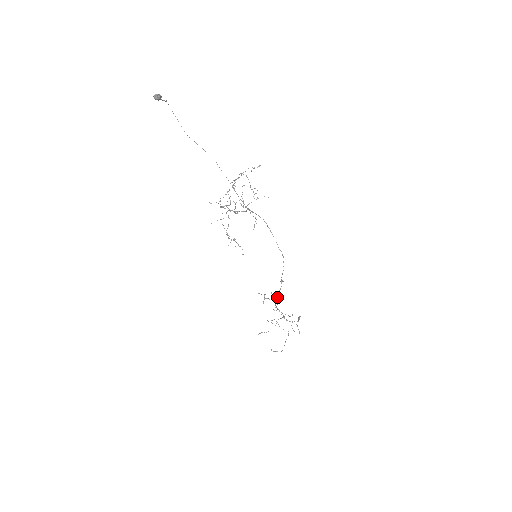
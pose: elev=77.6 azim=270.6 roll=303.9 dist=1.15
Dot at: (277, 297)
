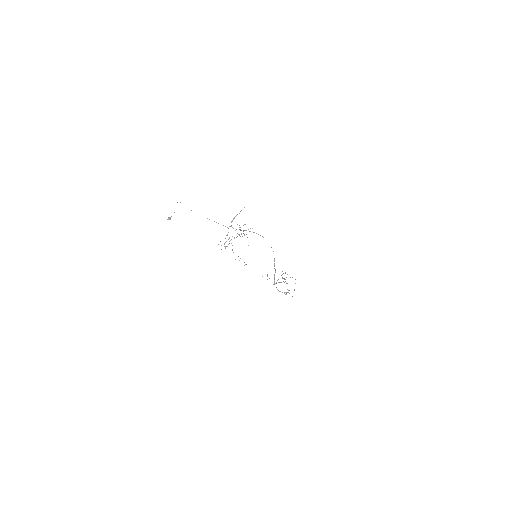
Dot at: (274, 278)
